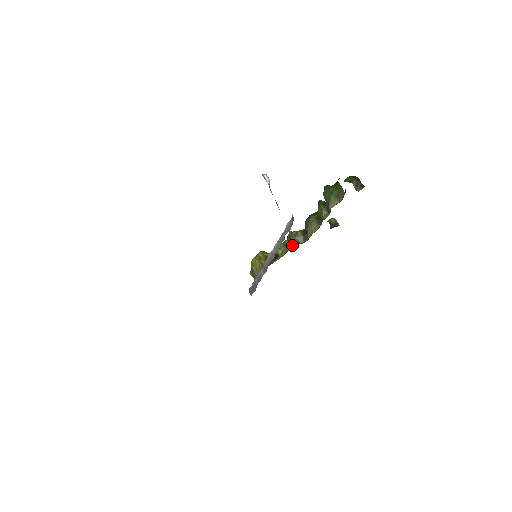
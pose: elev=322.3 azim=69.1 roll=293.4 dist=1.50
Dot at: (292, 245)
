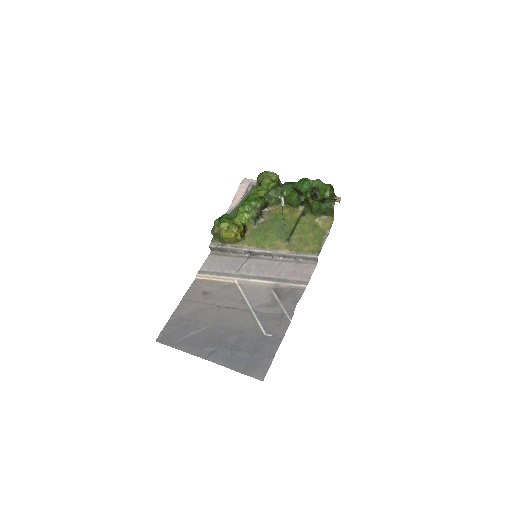
Dot at: (258, 218)
